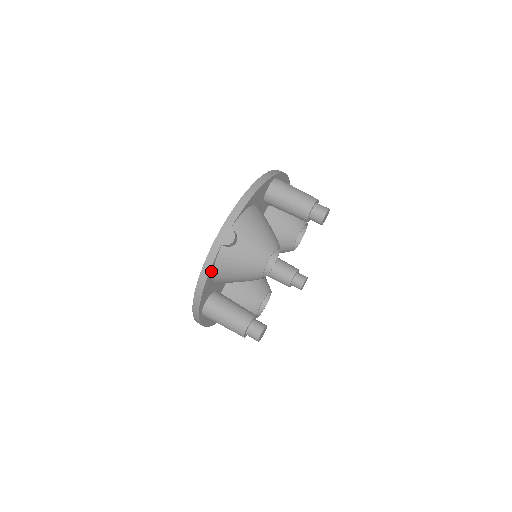
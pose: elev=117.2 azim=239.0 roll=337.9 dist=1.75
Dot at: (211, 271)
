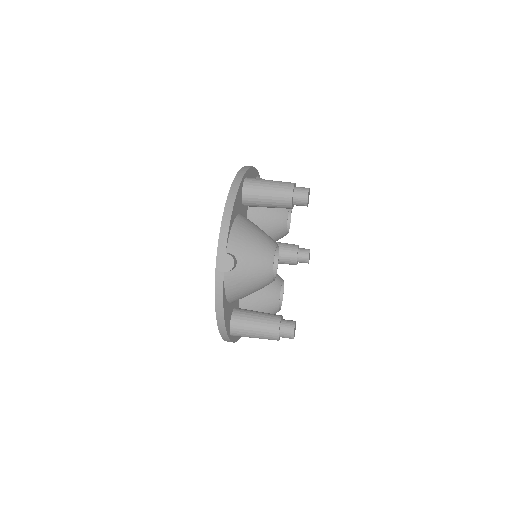
Dot at: (224, 298)
